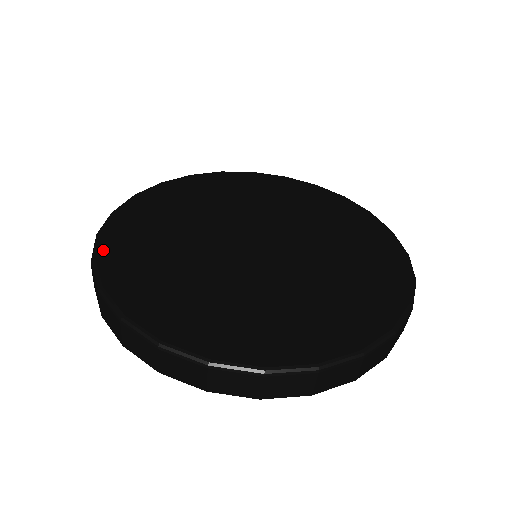
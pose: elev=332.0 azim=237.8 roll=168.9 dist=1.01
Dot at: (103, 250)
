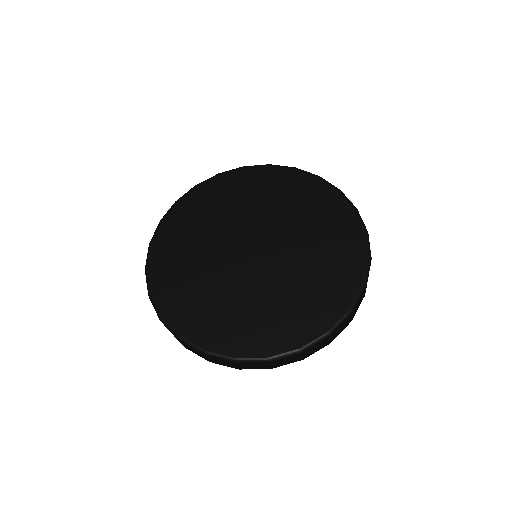
Dot at: (168, 217)
